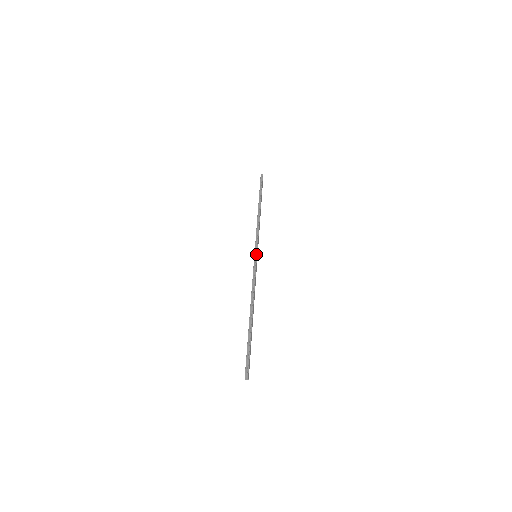
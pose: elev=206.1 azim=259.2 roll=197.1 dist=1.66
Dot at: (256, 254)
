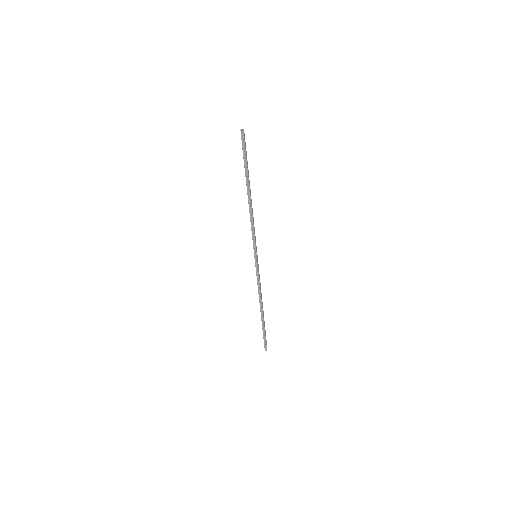
Dot at: (256, 257)
